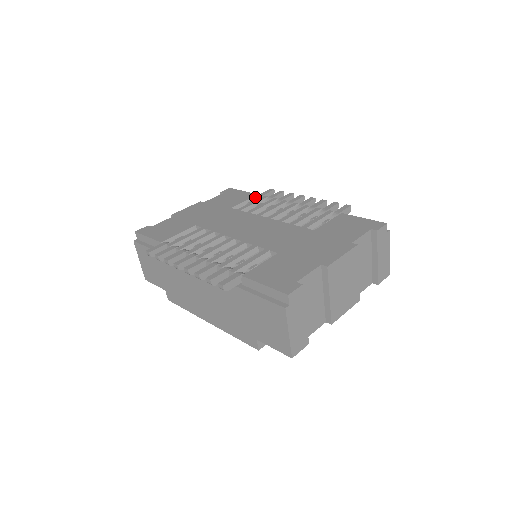
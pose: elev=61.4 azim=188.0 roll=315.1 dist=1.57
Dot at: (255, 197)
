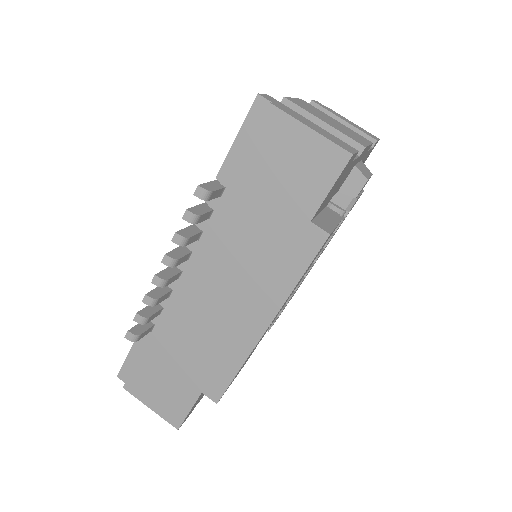
Dot at: occluded
